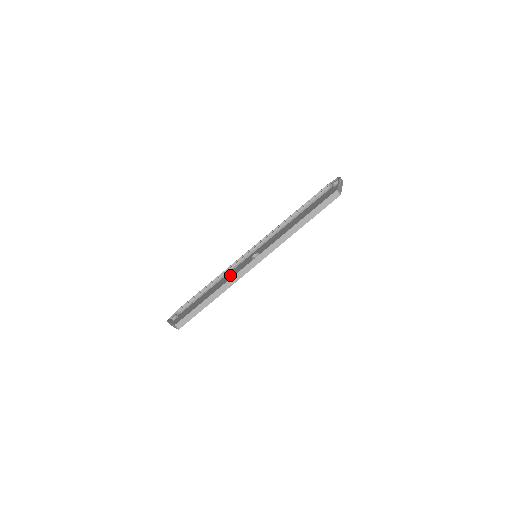
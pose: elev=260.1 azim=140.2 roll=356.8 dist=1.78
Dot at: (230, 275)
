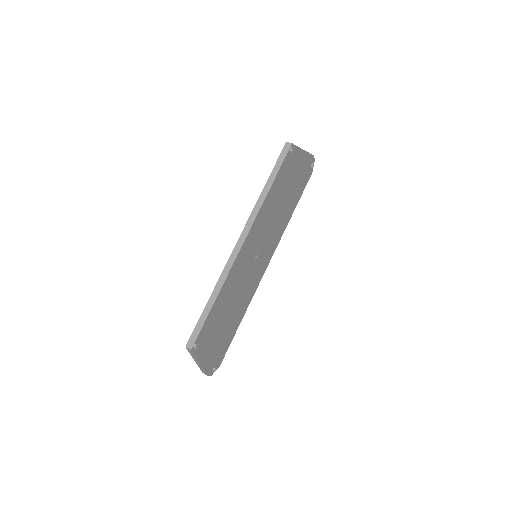
Dot at: (243, 291)
